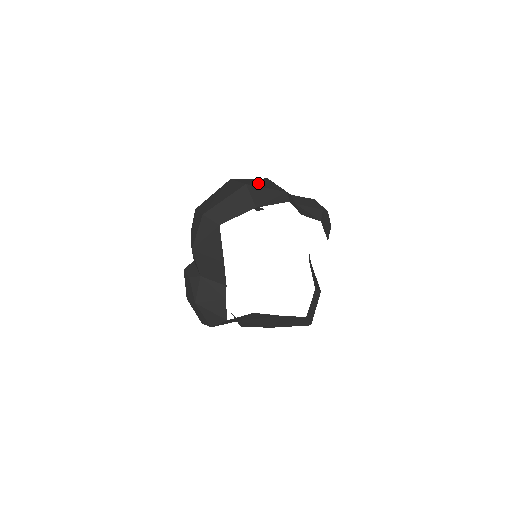
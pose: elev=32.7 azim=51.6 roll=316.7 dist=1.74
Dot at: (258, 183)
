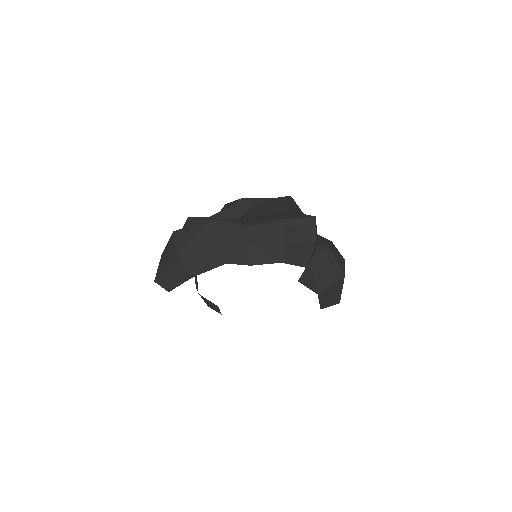
Dot at: (193, 242)
